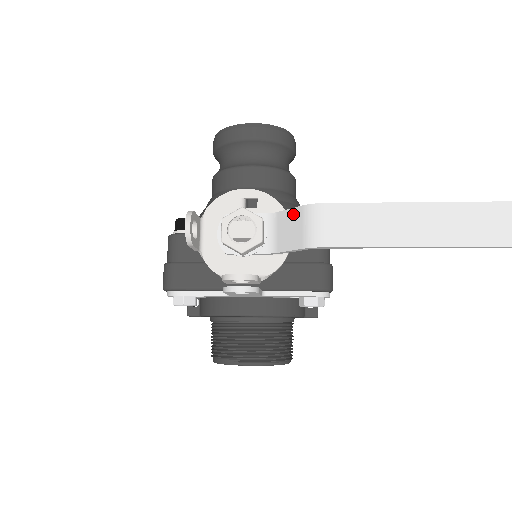
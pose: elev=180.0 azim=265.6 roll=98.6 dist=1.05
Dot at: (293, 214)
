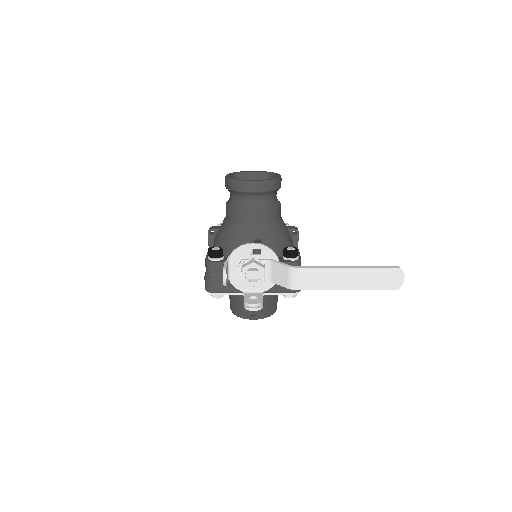
Dot at: (282, 268)
